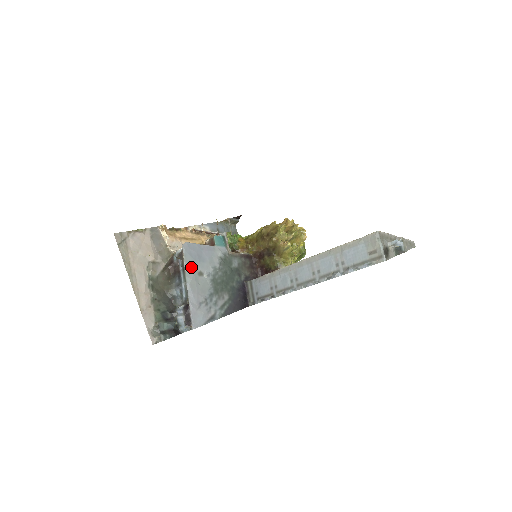
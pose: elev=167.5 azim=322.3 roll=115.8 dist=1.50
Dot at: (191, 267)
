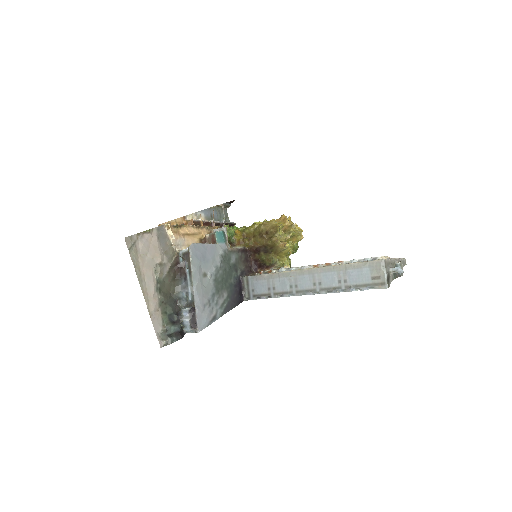
Dot at: (197, 269)
